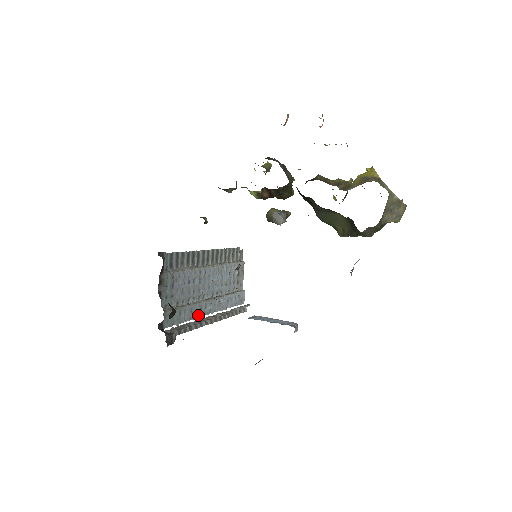
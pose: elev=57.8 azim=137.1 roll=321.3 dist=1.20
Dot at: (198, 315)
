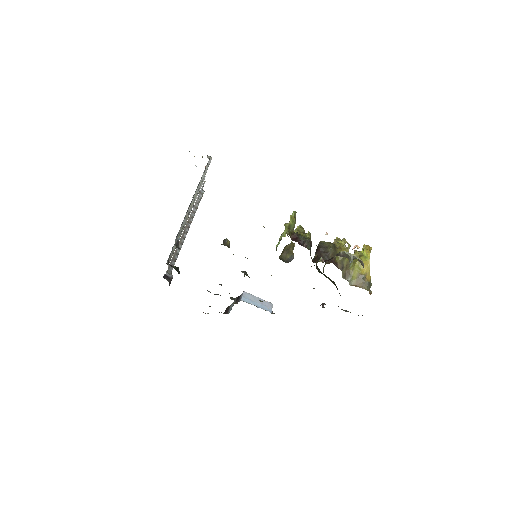
Dot at: occluded
